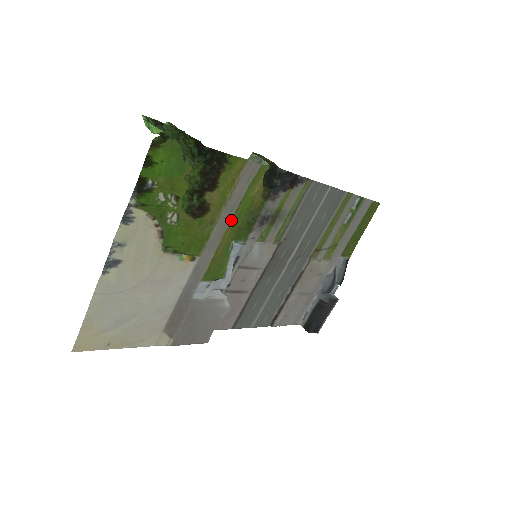
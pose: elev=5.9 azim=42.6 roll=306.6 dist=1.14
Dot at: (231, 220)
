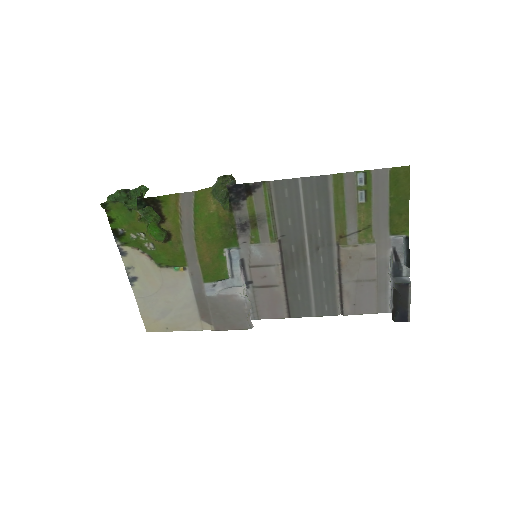
Dot at: (195, 237)
